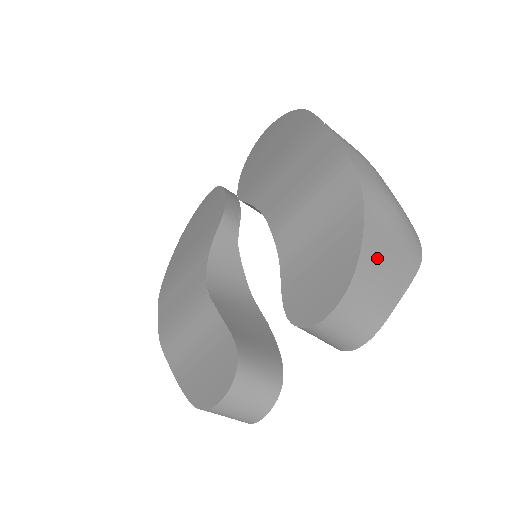
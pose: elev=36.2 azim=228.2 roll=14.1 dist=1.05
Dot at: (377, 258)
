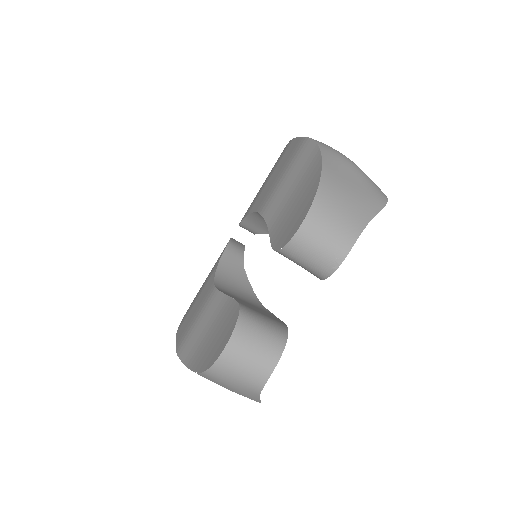
Dot at: (339, 183)
